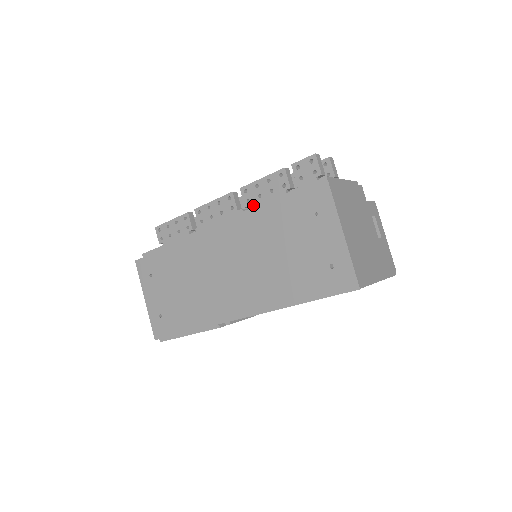
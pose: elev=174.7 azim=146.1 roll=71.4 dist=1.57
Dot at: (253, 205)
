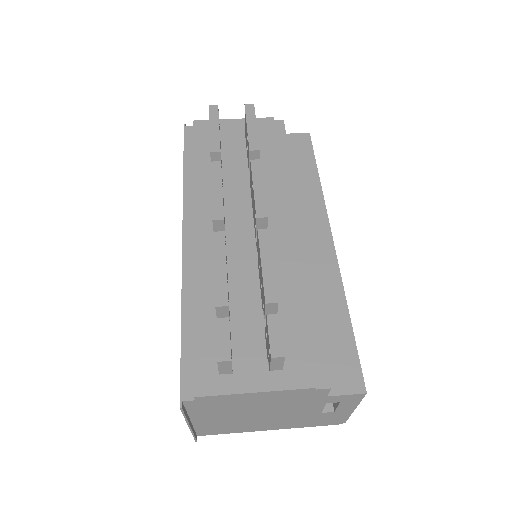
Dot at: occluded
